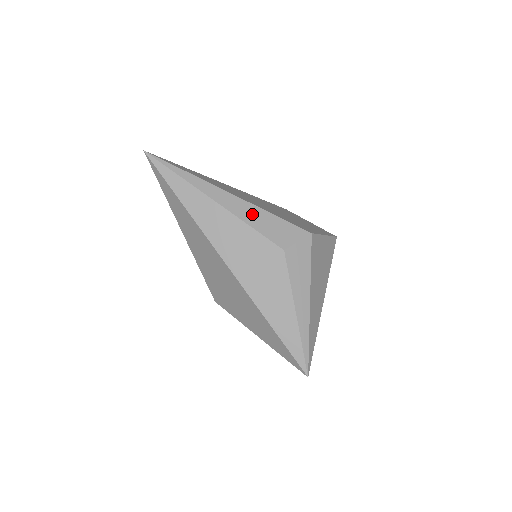
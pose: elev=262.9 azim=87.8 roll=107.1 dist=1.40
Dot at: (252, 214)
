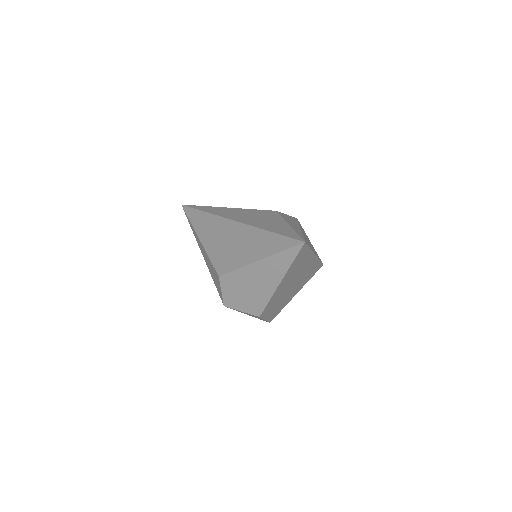
Dot at: occluded
